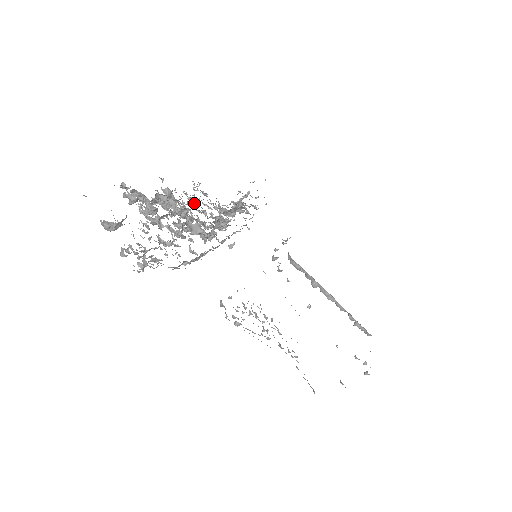
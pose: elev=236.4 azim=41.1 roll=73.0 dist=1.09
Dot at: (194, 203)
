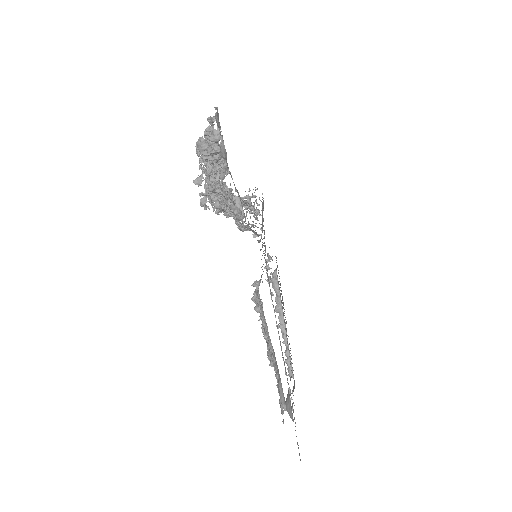
Dot at: occluded
